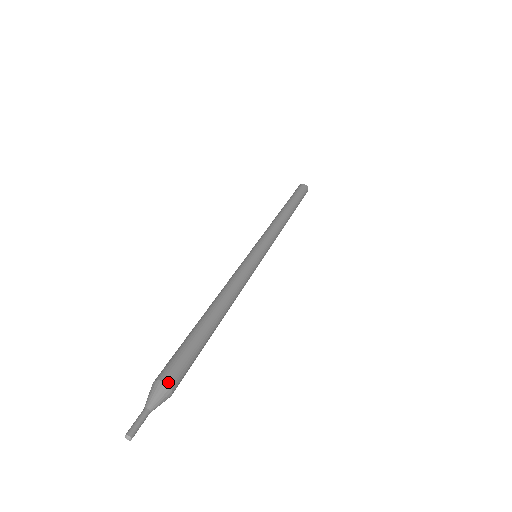
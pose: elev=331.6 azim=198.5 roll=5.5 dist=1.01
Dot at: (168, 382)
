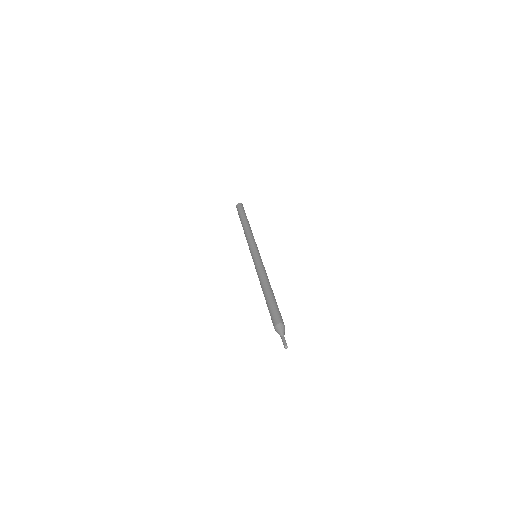
Dot at: (279, 323)
